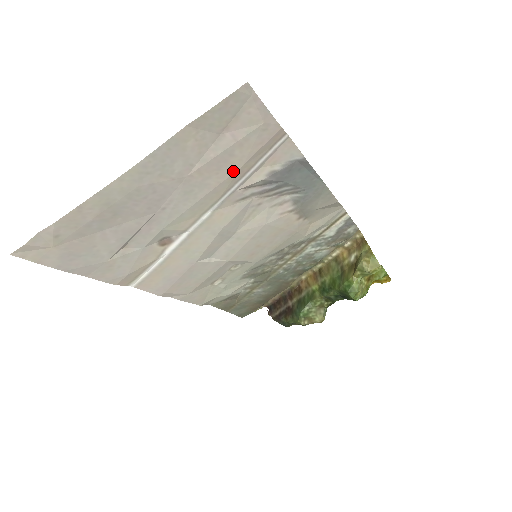
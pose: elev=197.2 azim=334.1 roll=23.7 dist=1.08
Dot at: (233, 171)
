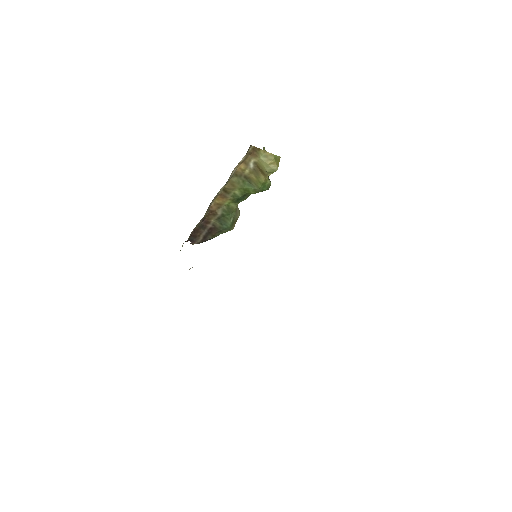
Dot at: occluded
